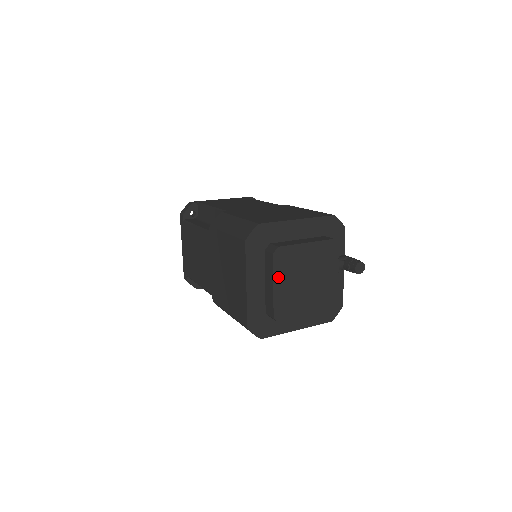
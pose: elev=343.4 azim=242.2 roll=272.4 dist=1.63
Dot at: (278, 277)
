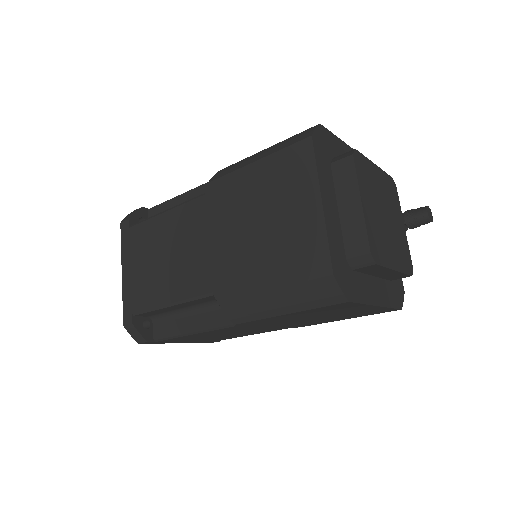
Dot at: (362, 191)
